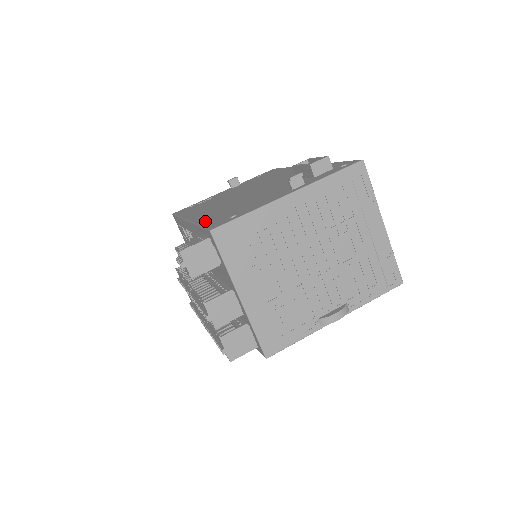
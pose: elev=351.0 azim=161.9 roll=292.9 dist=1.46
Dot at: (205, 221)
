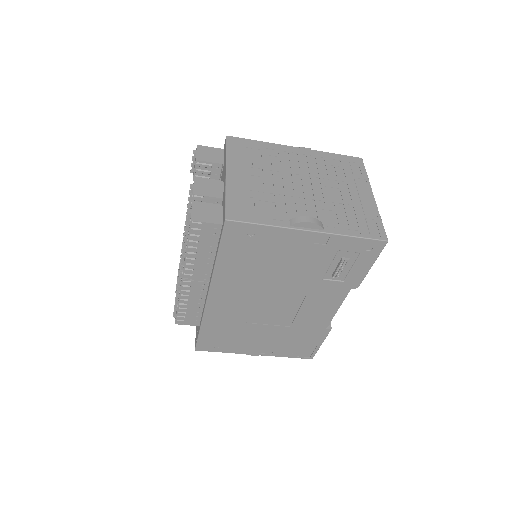
Dot at: occluded
